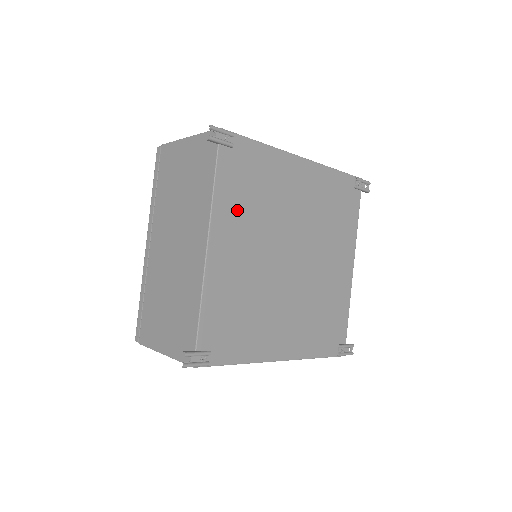
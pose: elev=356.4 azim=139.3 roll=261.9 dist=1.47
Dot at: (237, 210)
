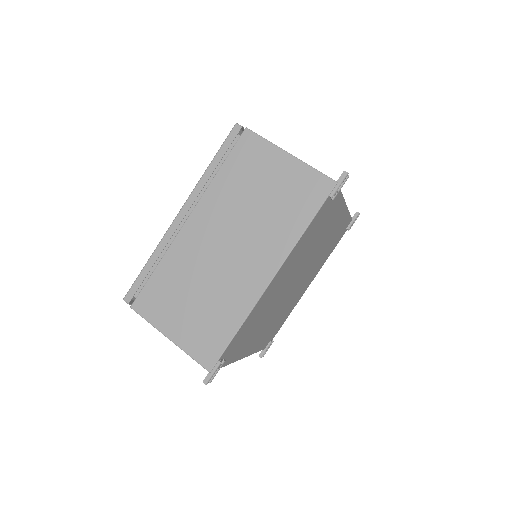
Dot at: (248, 341)
